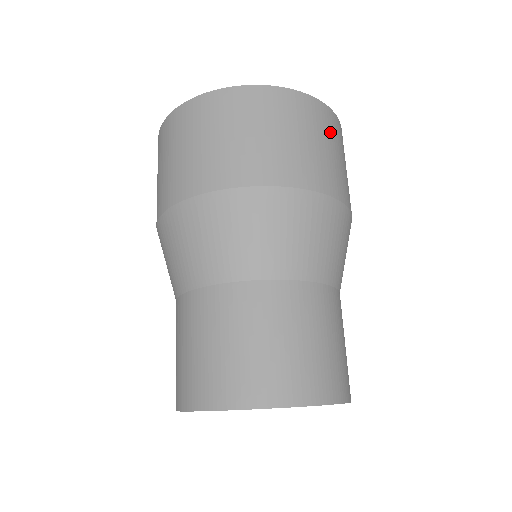
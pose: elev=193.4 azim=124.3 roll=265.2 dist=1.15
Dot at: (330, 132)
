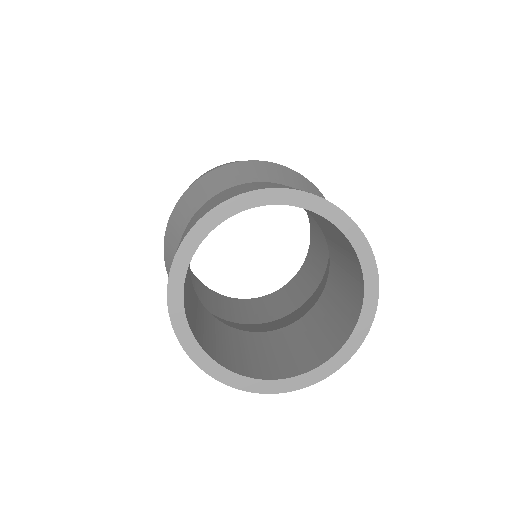
Dot at: occluded
